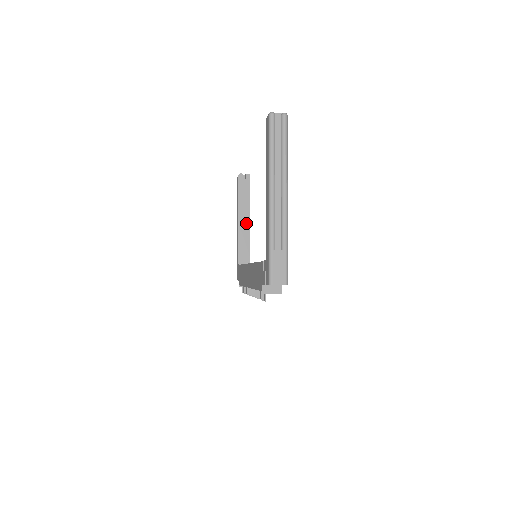
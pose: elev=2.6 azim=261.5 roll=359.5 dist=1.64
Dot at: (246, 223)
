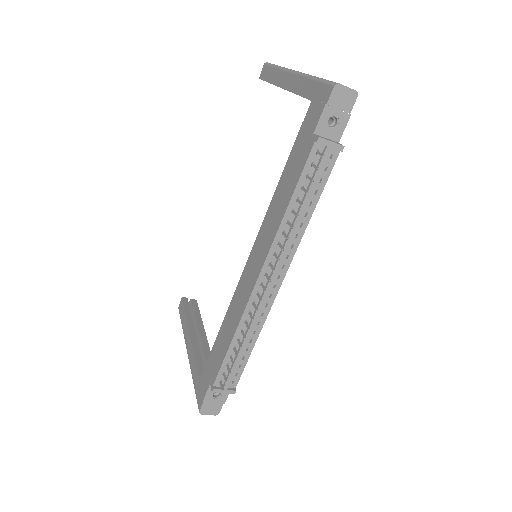
Dot at: (201, 339)
